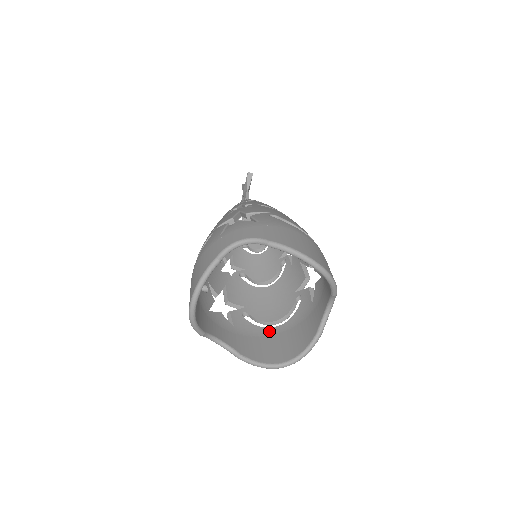
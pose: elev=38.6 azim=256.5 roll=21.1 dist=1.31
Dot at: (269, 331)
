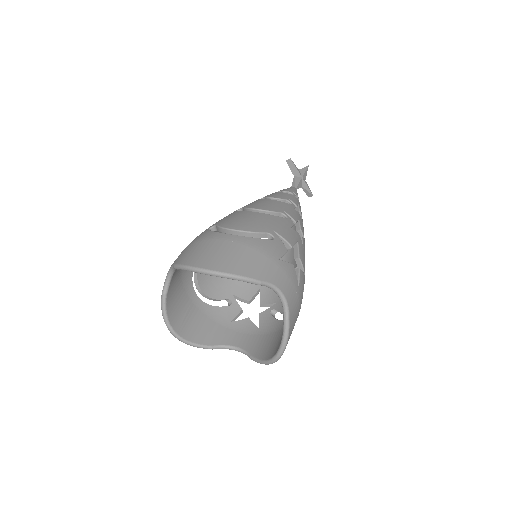
Dot at: occluded
